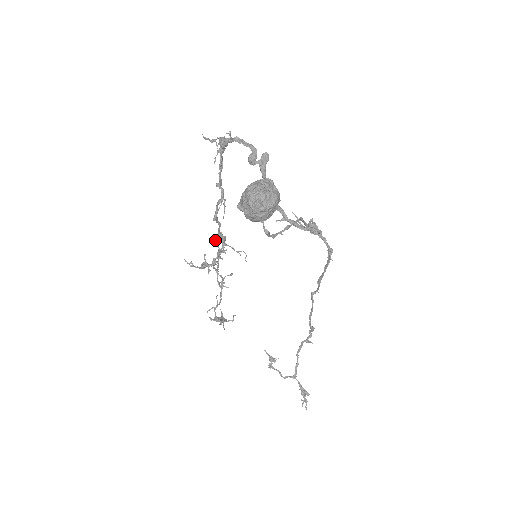
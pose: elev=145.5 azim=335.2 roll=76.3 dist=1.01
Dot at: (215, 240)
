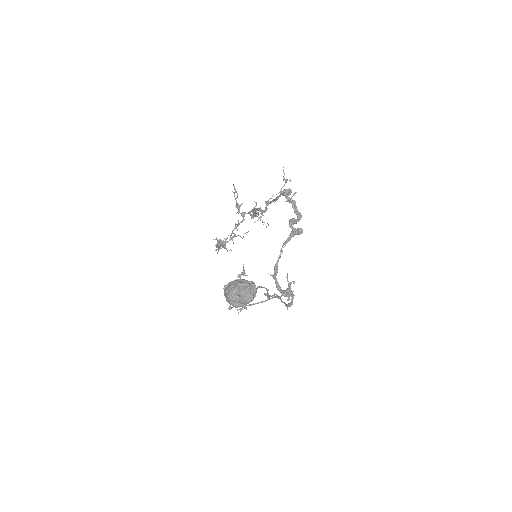
Dot at: (256, 202)
